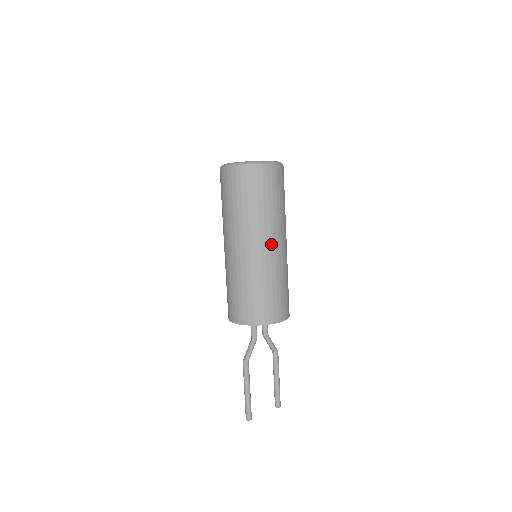
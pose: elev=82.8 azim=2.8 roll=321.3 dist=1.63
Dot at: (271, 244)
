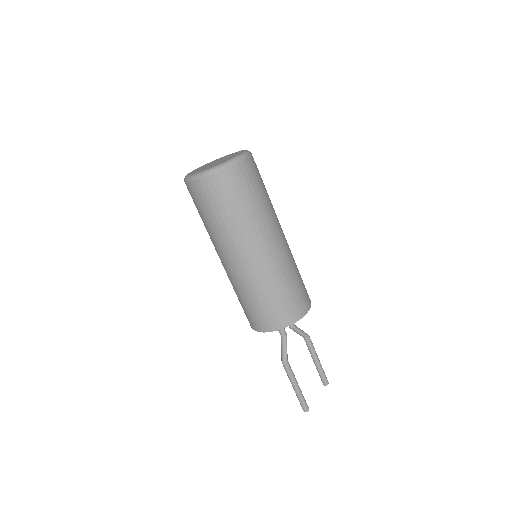
Dot at: (271, 243)
